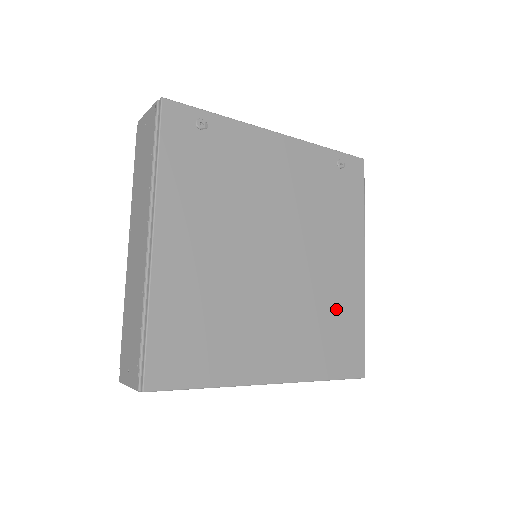
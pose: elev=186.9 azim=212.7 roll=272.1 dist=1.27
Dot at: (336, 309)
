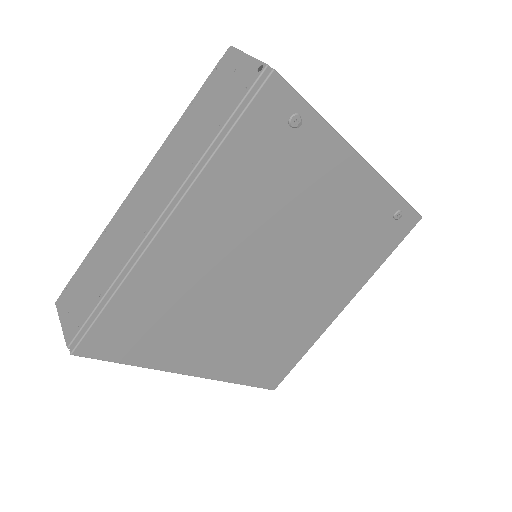
Dot at: (292, 336)
